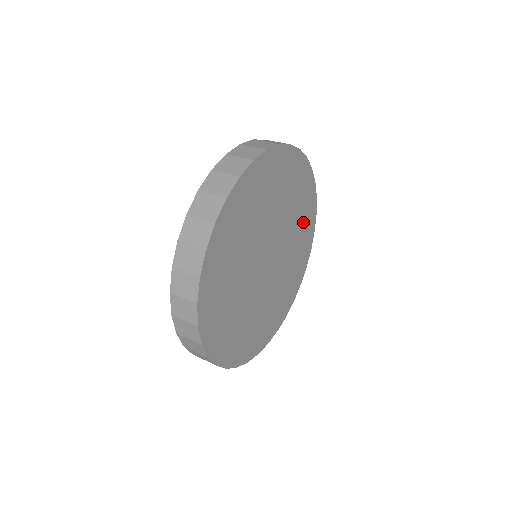
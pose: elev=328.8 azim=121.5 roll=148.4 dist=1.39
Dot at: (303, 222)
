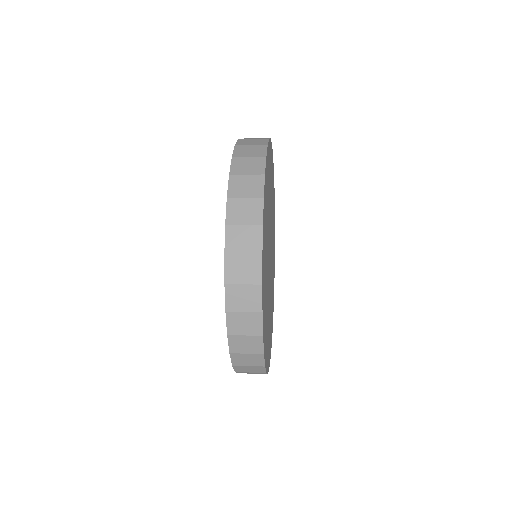
Dot at: occluded
